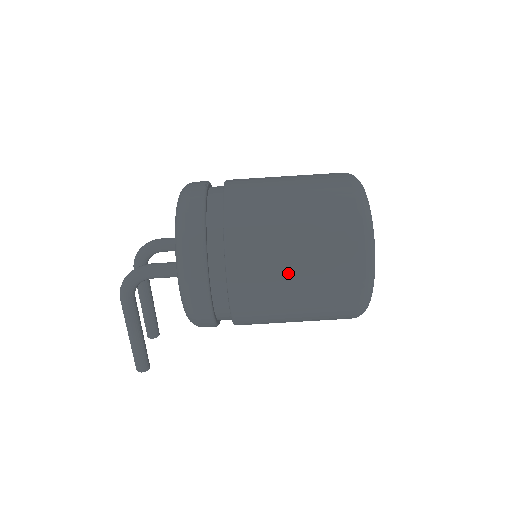
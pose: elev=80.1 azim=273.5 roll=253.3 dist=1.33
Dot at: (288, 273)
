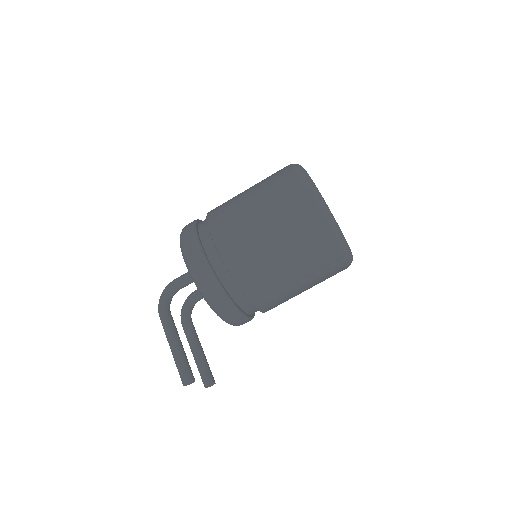
Dot at: (250, 212)
